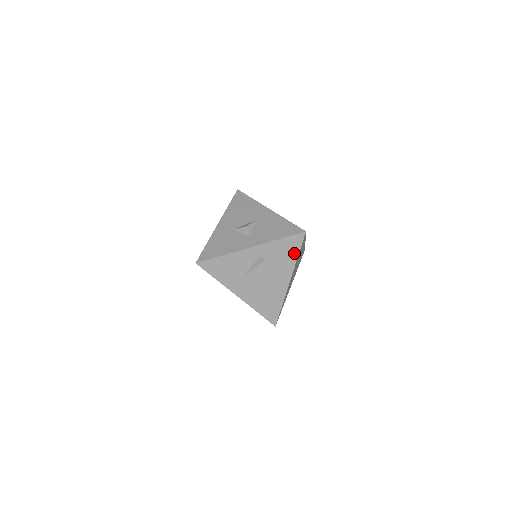
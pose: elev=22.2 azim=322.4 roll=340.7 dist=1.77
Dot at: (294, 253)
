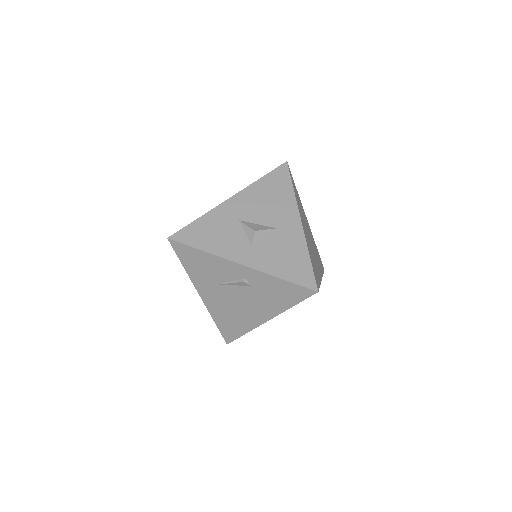
Dot at: (290, 301)
